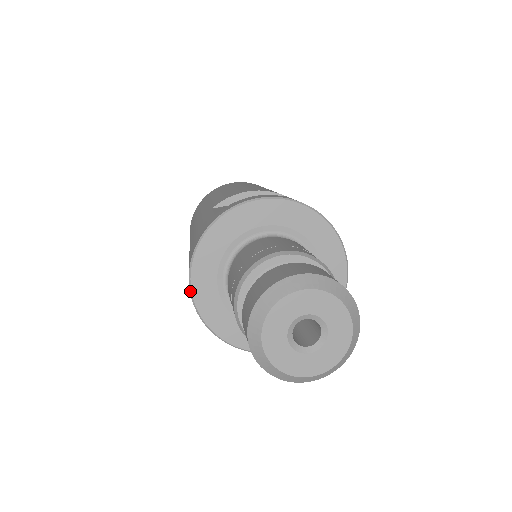
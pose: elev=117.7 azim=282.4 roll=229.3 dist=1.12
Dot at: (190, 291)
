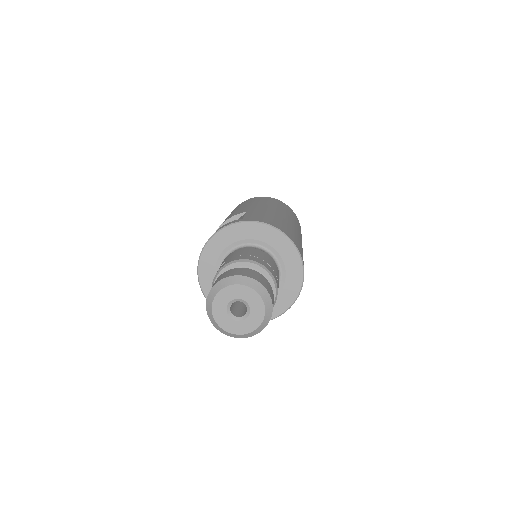
Dot at: occluded
